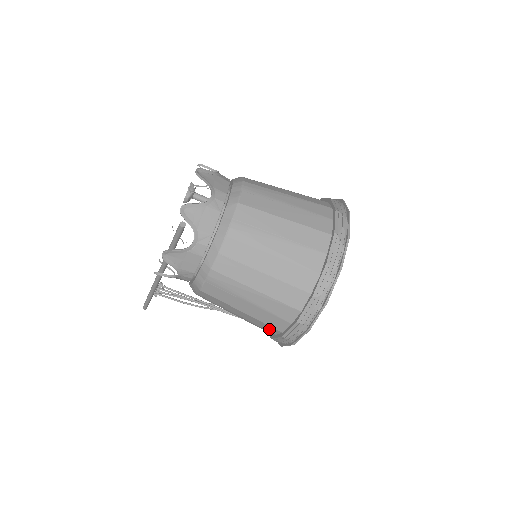
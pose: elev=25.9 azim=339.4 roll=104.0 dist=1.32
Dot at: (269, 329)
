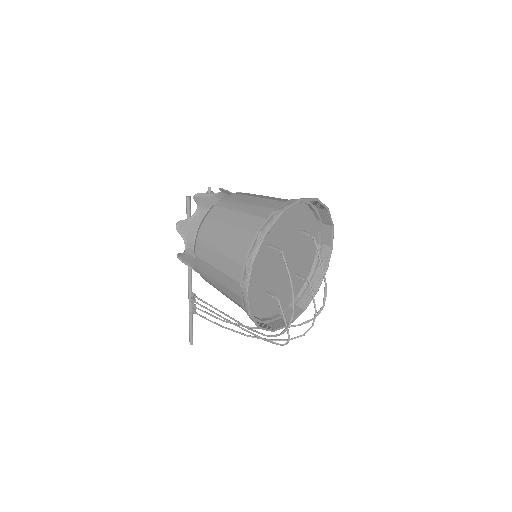
Dot at: (237, 289)
